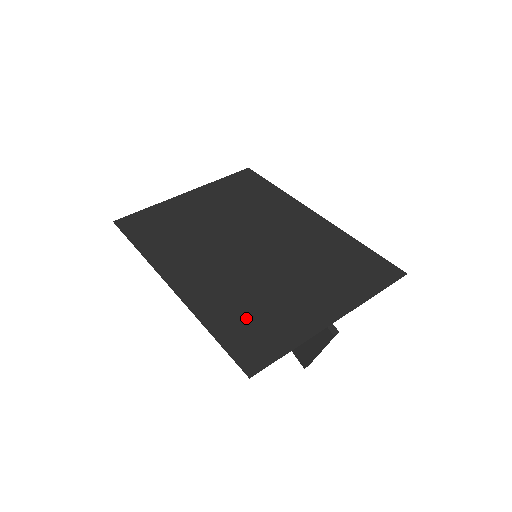
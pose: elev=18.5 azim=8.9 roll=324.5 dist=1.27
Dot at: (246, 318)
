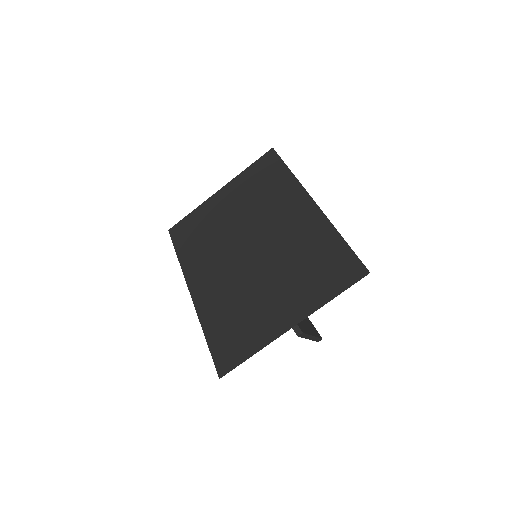
Dot at: (229, 324)
